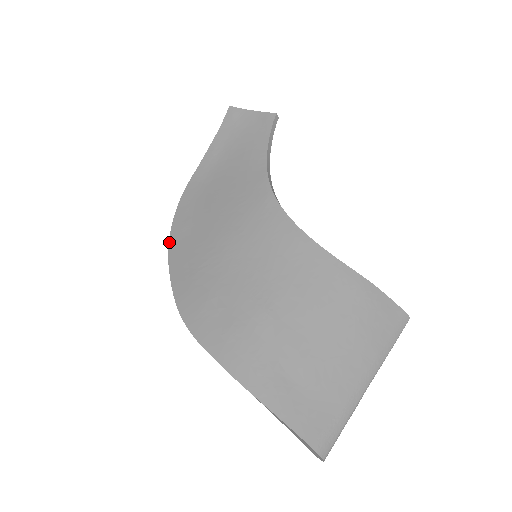
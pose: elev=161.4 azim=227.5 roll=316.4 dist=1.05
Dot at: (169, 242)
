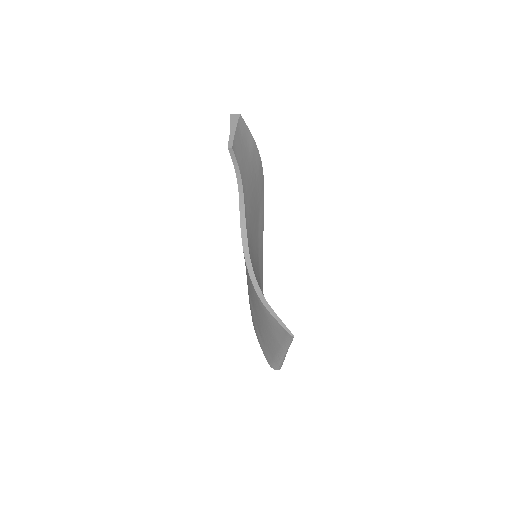
Dot at: occluded
